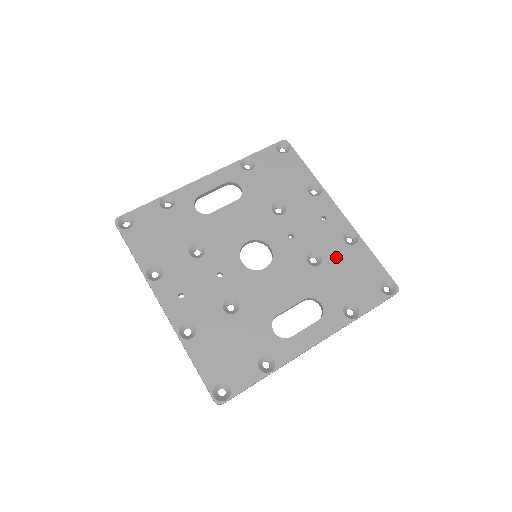
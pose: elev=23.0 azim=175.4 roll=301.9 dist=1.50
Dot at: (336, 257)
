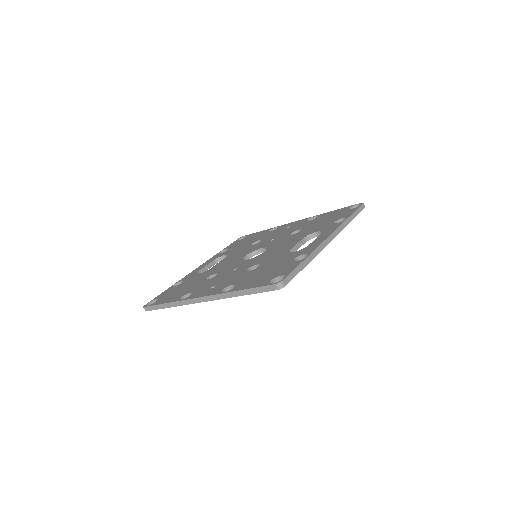
Dot at: (310, 224)
